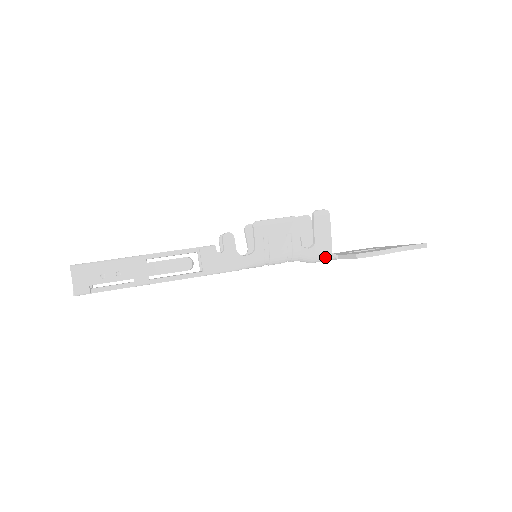
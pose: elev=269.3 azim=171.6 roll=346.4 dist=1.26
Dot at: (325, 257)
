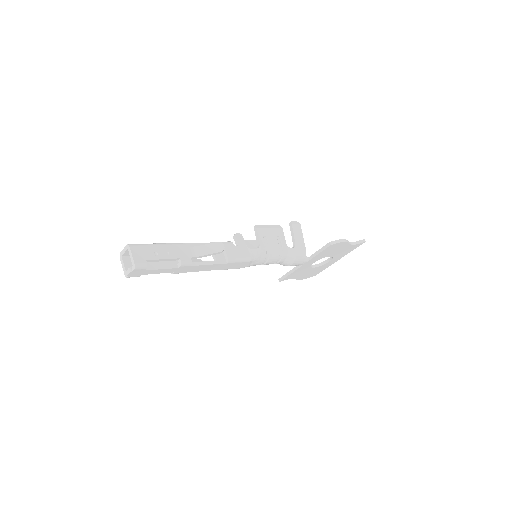
Dot at: (302, 257)
